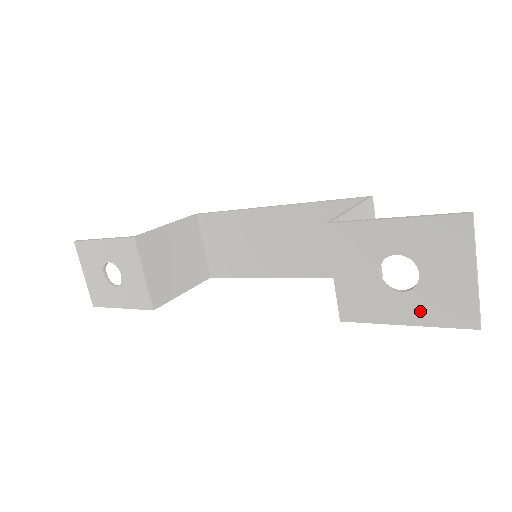
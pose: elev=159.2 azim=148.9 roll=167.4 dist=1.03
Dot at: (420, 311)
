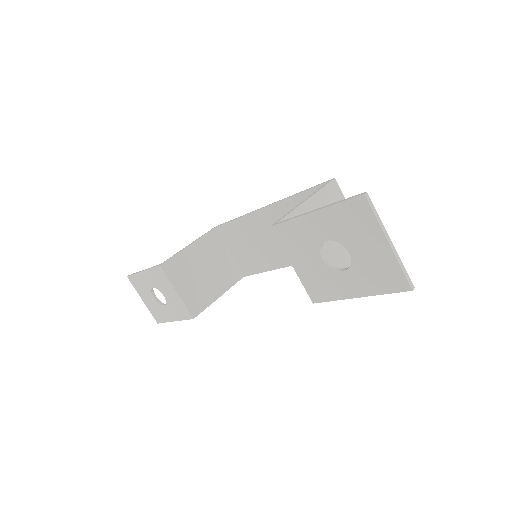
Dot at: (363, 284)
